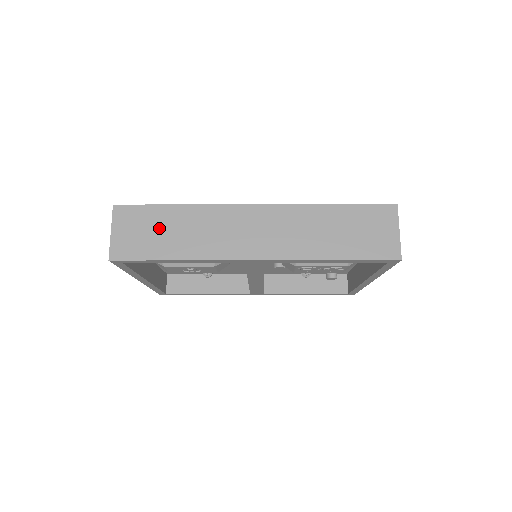
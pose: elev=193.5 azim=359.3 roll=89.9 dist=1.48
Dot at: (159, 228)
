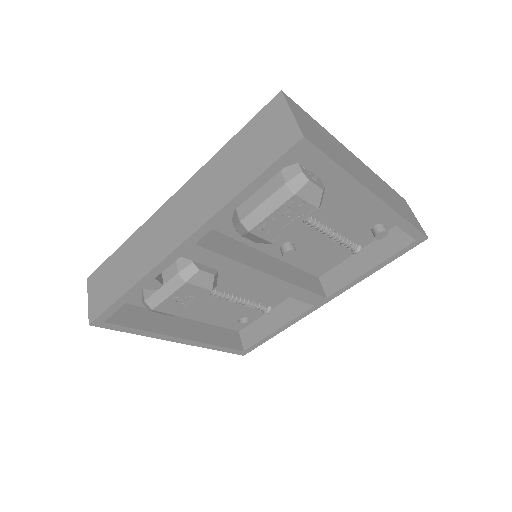
Dot at: (113, 274)
